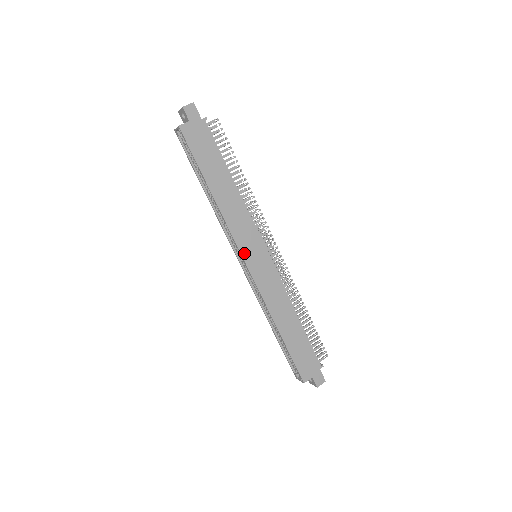
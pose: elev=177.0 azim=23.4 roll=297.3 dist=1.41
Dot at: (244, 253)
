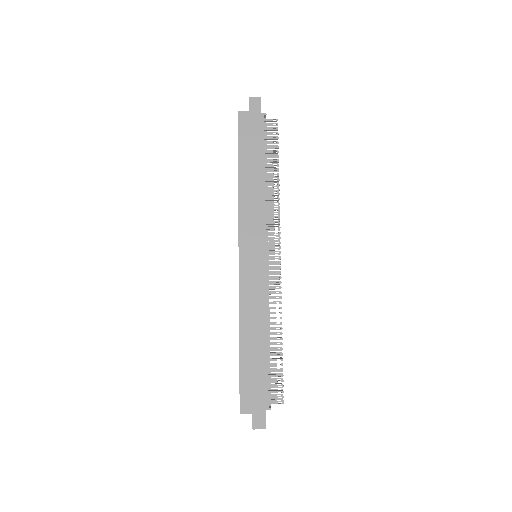
Dot at: (242, 244)
